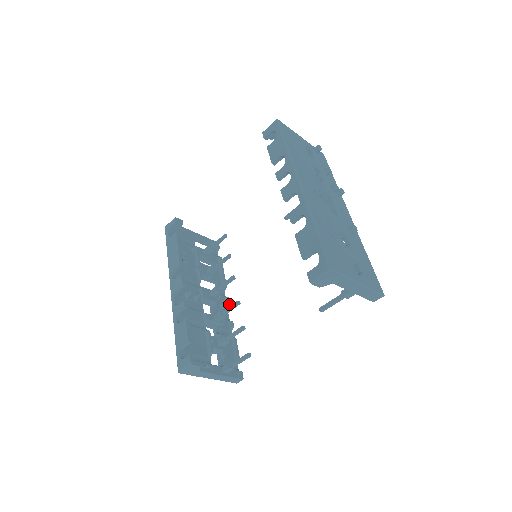
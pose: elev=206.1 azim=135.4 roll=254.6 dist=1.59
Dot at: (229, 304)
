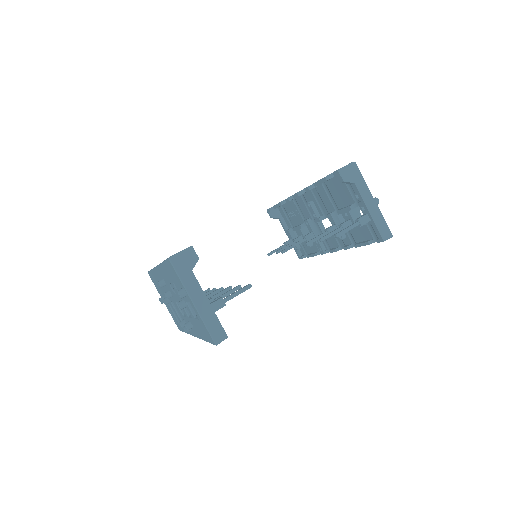
Dot at: occluded
